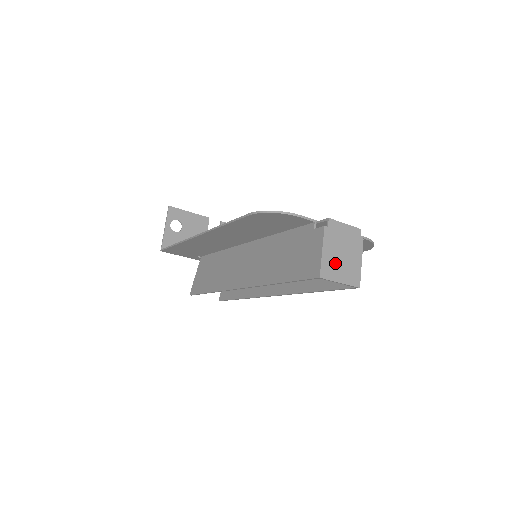
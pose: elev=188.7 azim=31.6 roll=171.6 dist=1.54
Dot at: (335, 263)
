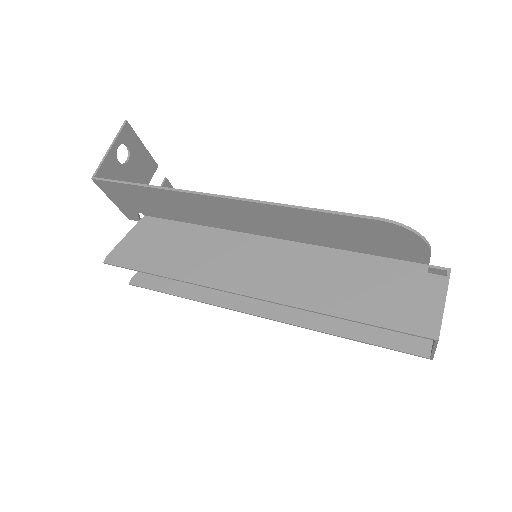
Dot at: occluded
